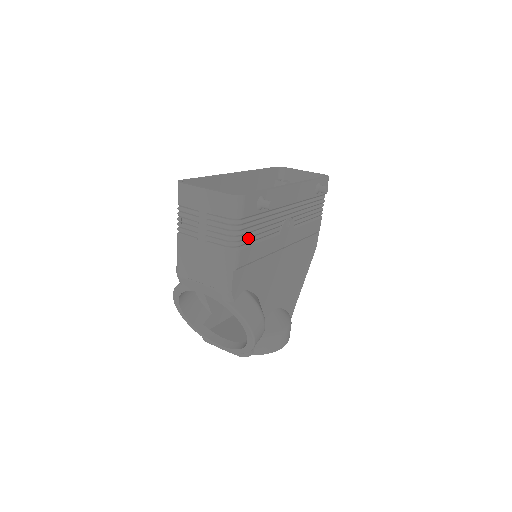
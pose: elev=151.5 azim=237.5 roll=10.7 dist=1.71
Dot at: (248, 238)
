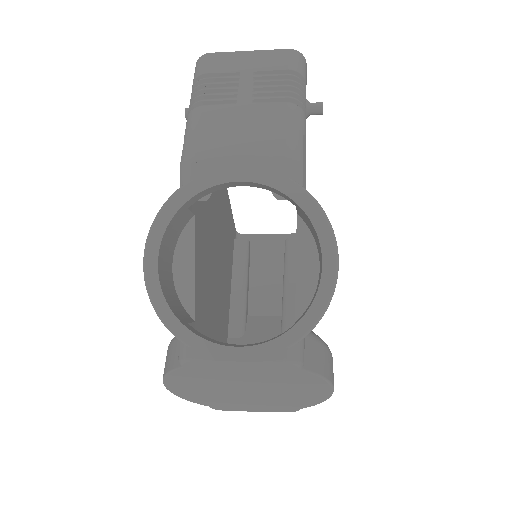
Dot at: occluded
